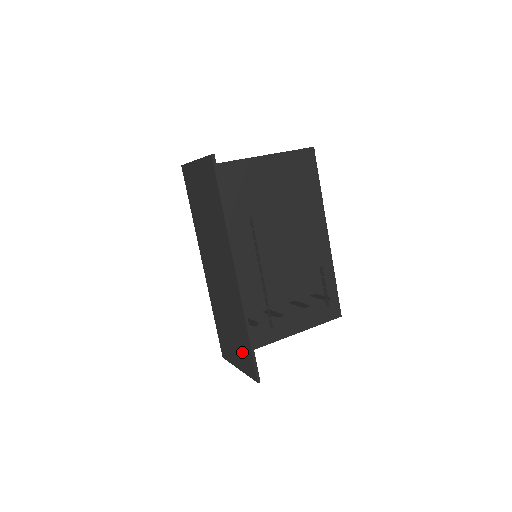
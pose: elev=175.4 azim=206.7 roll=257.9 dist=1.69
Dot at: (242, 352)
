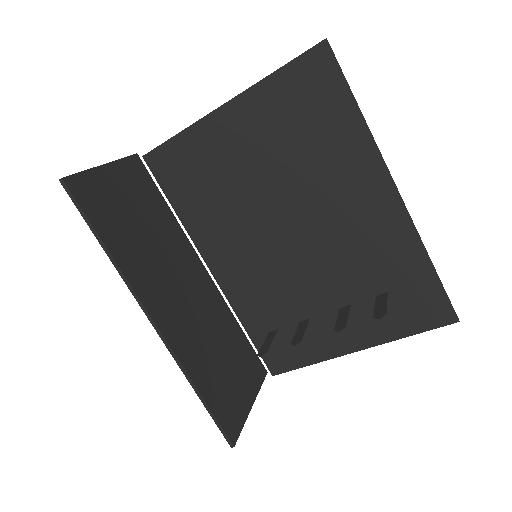
Dot at: (225, 398)
